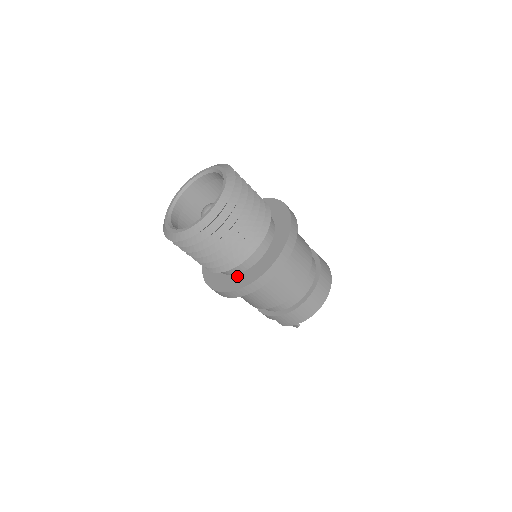
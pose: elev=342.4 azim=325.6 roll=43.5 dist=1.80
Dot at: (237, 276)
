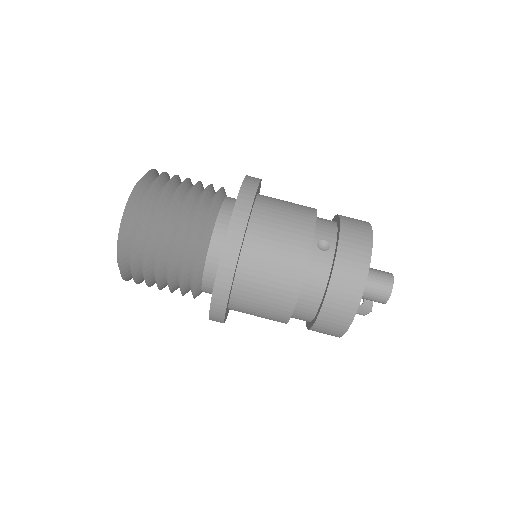
Dot at: occluded
